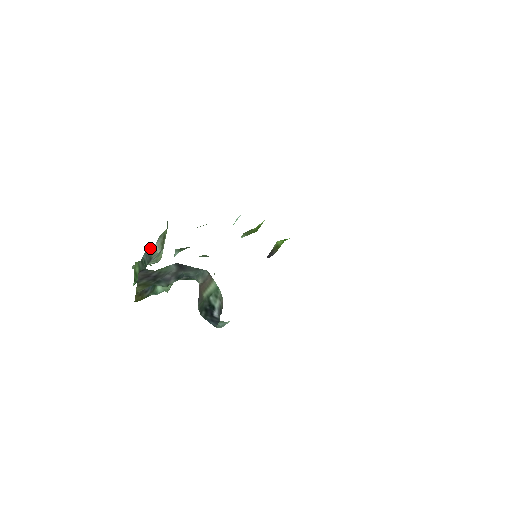
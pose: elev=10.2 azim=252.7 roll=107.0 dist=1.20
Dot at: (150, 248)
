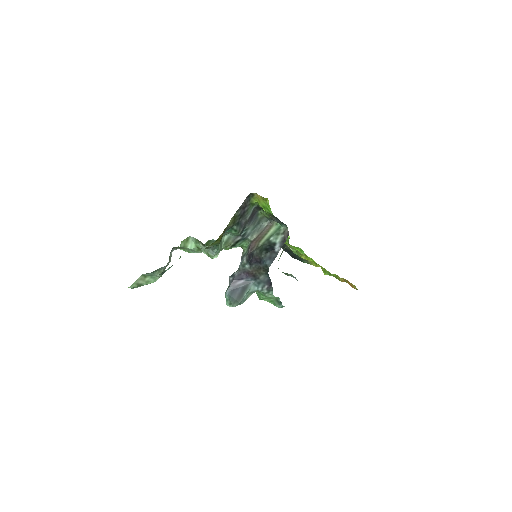
Dot at: (170, 252)
